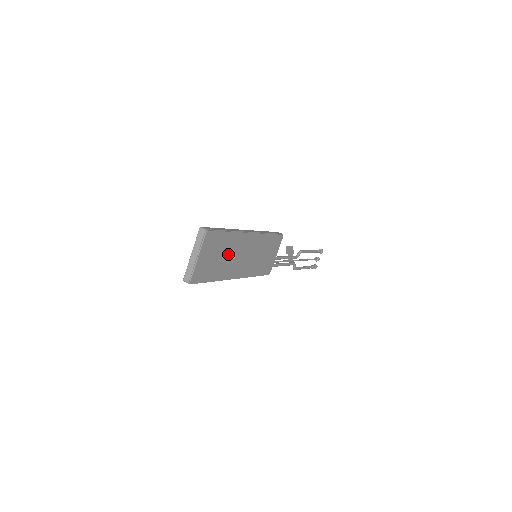
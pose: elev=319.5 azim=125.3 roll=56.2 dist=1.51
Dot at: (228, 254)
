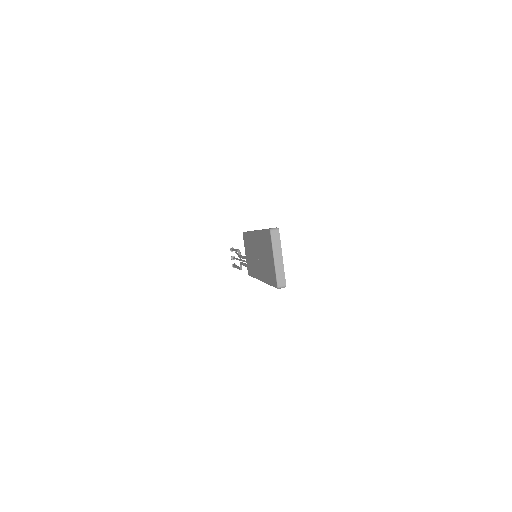
Dot at: occluded
